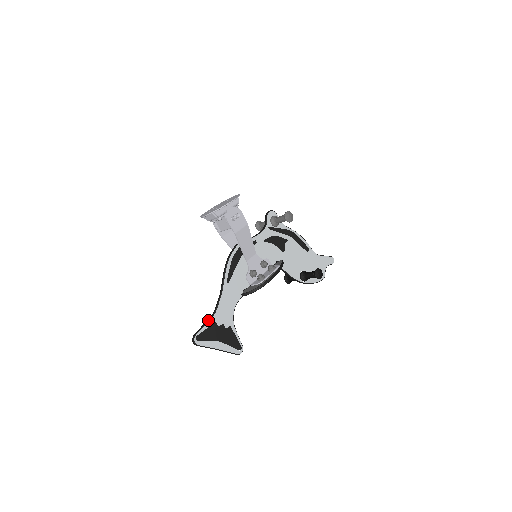
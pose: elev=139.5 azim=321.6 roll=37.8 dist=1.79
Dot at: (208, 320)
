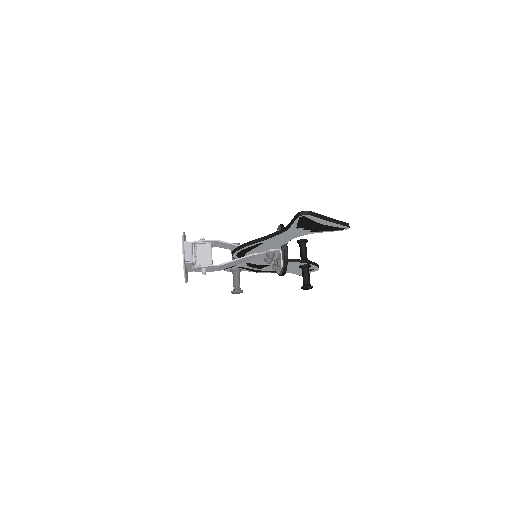
Dot at: (289, 223)
